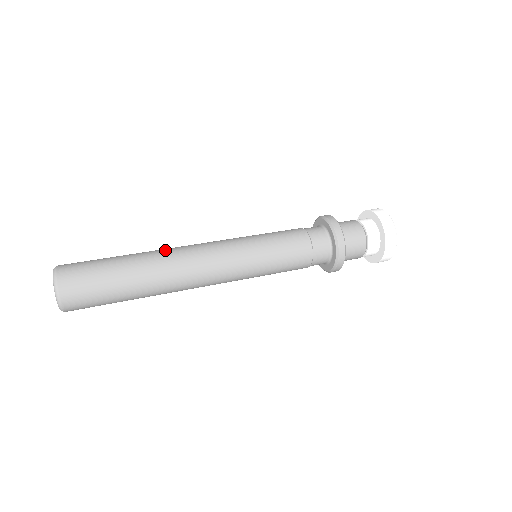
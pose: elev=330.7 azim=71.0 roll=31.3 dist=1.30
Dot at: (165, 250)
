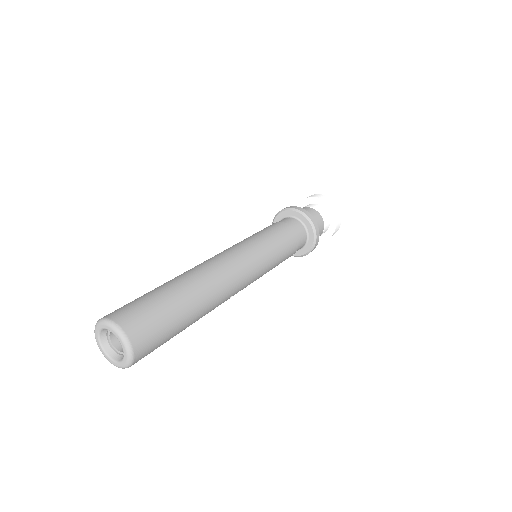
Dot at: occluded
